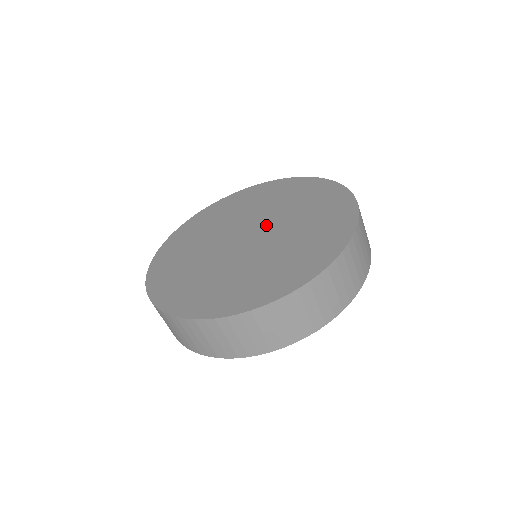
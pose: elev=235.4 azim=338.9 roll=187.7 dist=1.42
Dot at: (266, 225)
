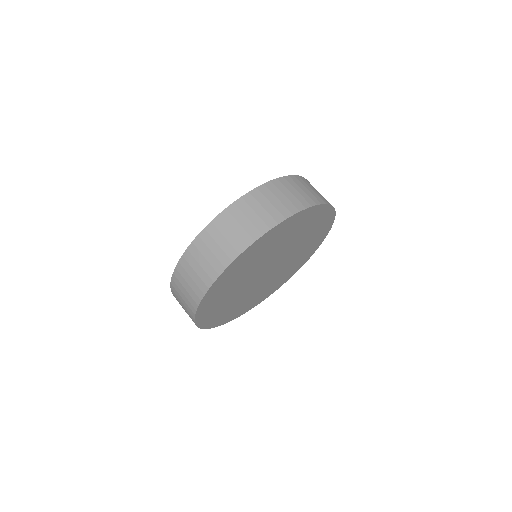
Dot at: occluded
